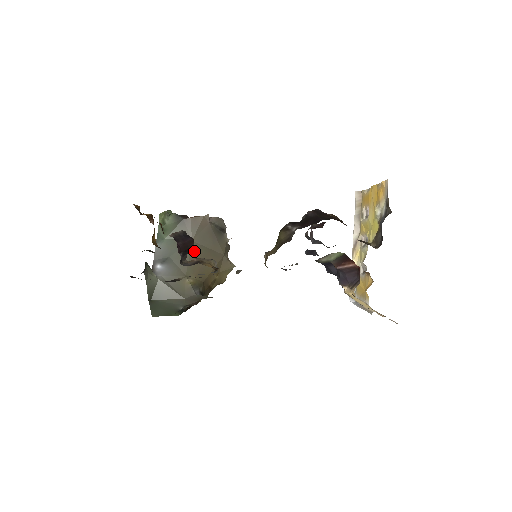
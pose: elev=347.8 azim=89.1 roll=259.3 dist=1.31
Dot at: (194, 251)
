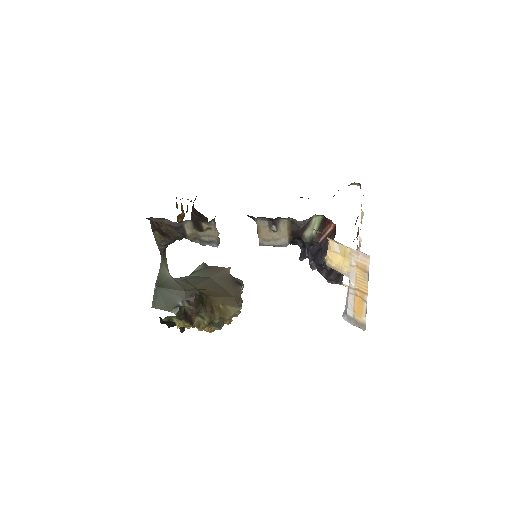
Dot at: (209, 282)
